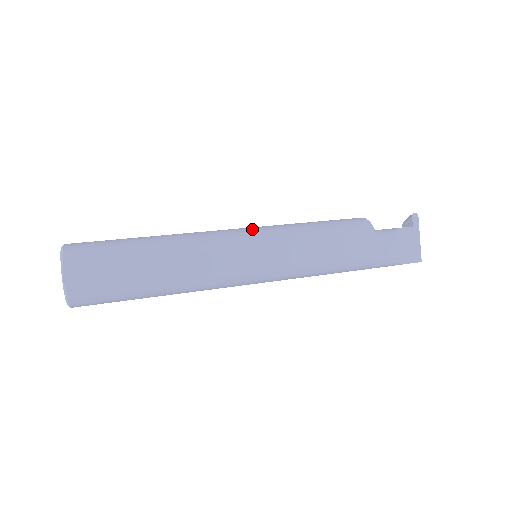
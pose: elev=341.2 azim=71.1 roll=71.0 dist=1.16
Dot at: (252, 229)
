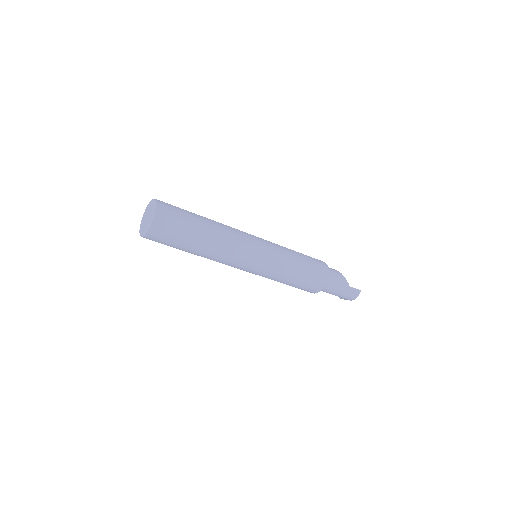
Dot at: occluded
